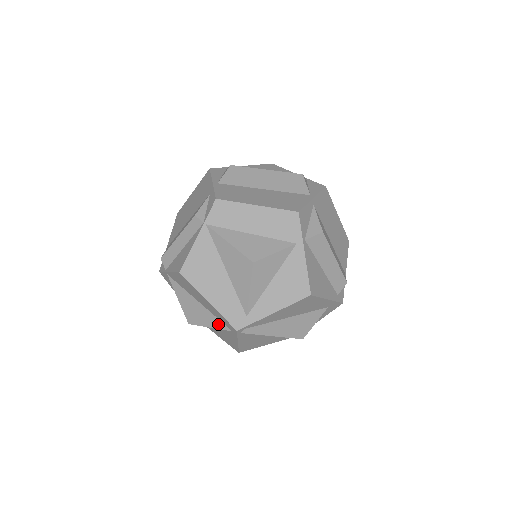
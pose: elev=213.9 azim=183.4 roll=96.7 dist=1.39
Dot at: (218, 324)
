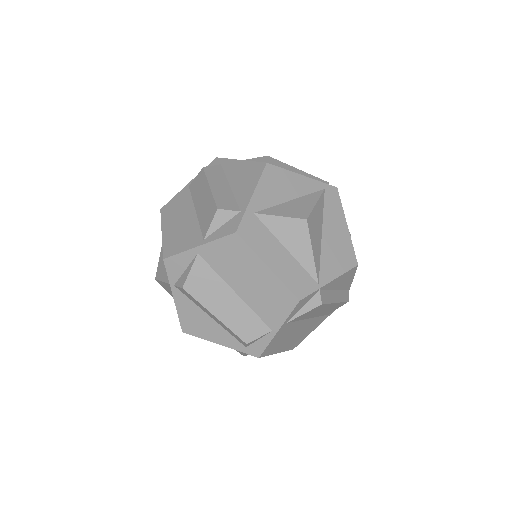
Dot at: occluded
